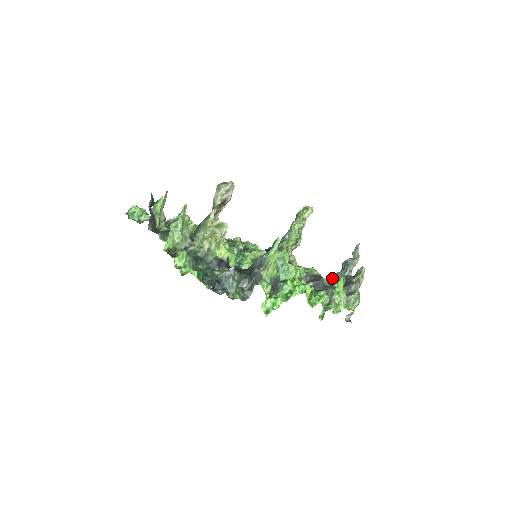
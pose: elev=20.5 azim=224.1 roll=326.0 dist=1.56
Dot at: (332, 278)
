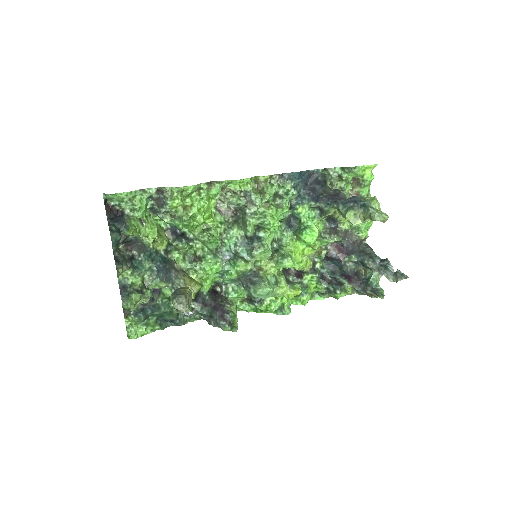
Dot at: (361, 262)
